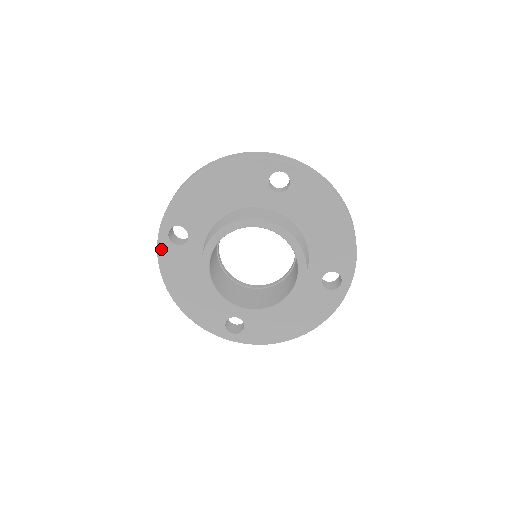
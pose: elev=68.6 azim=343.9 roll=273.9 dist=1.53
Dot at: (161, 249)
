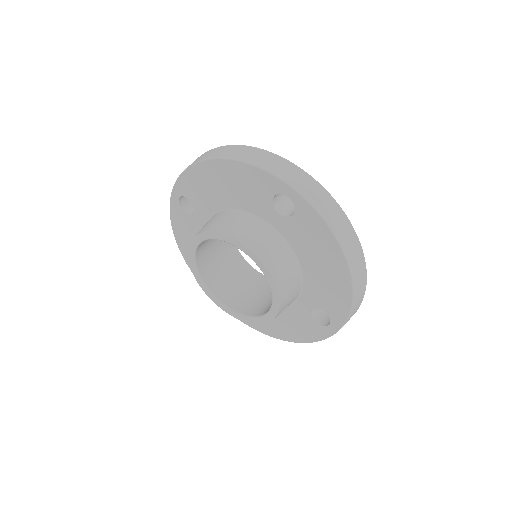
Dot at: (172, 209)
